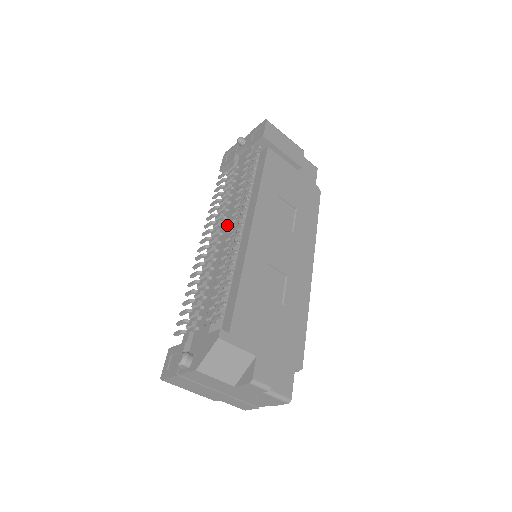
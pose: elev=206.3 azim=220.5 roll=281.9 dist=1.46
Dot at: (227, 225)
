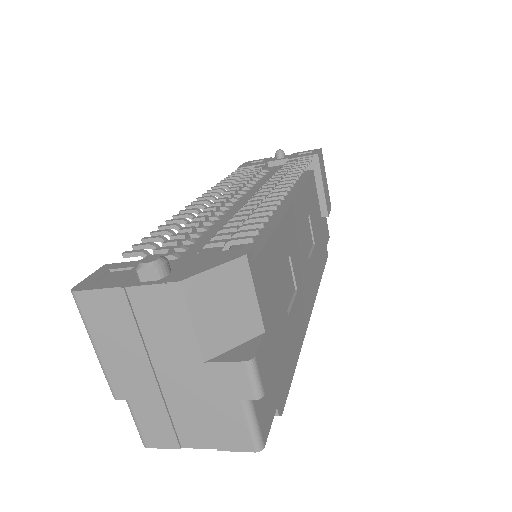
Dot at: (249, 195)
